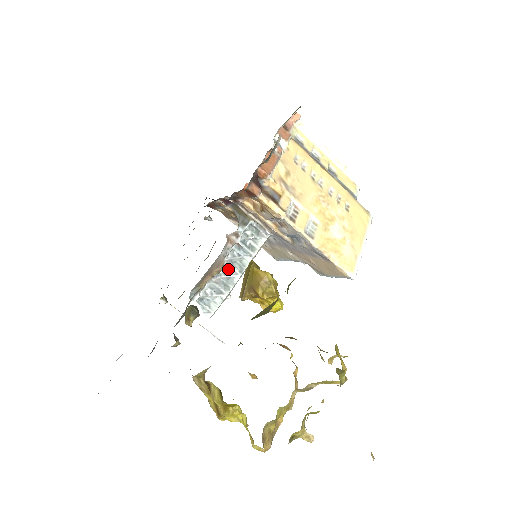
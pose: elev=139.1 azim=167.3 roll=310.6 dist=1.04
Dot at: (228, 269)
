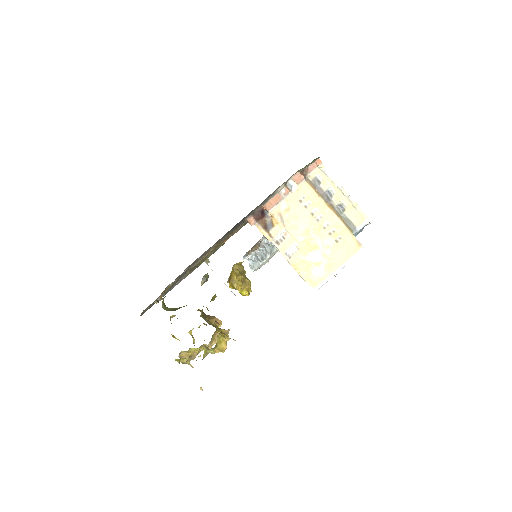
Dot at: (265, 248)
